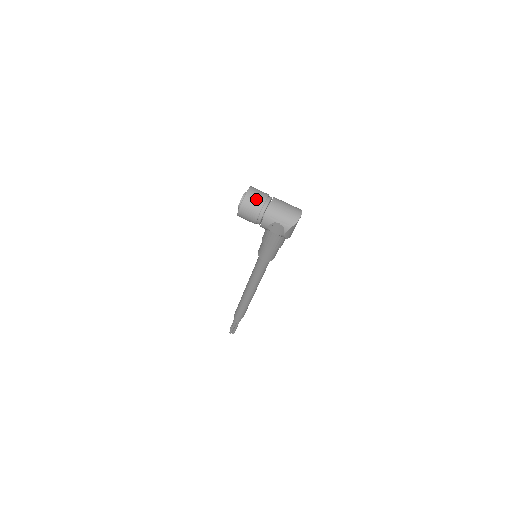
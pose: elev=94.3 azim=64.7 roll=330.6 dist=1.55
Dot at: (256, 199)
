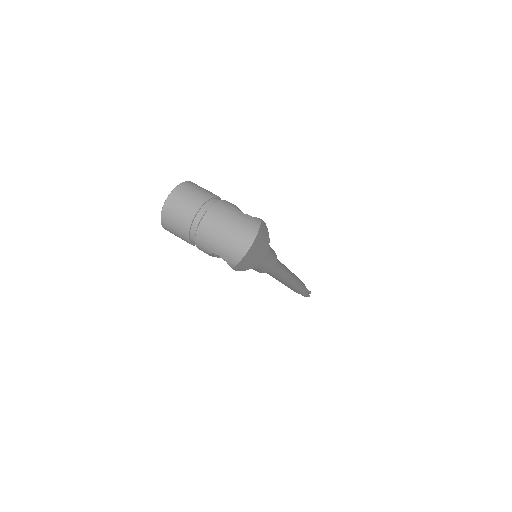
Dot at: (179, 213)
